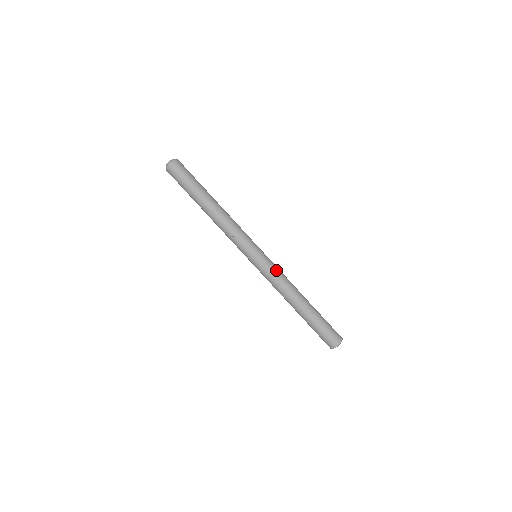
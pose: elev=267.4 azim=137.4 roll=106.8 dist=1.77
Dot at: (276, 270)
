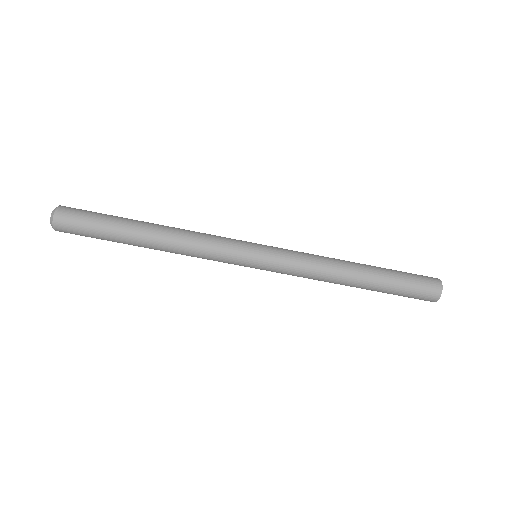
Dot at: (293, 266)
